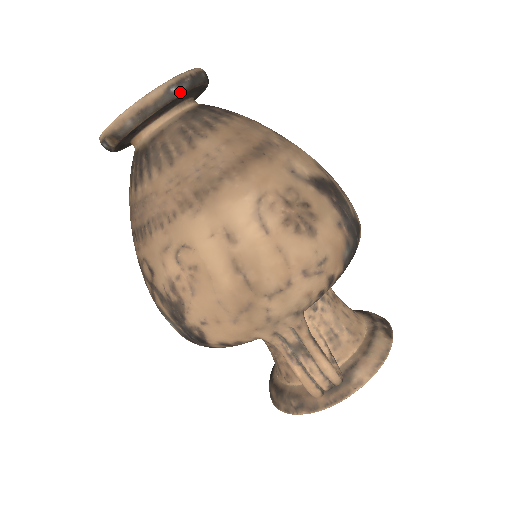
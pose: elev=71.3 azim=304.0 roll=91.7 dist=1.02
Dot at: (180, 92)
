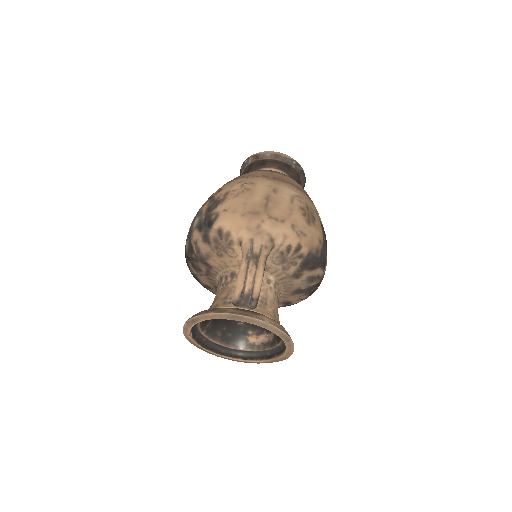
Dot at: (295, 166)
